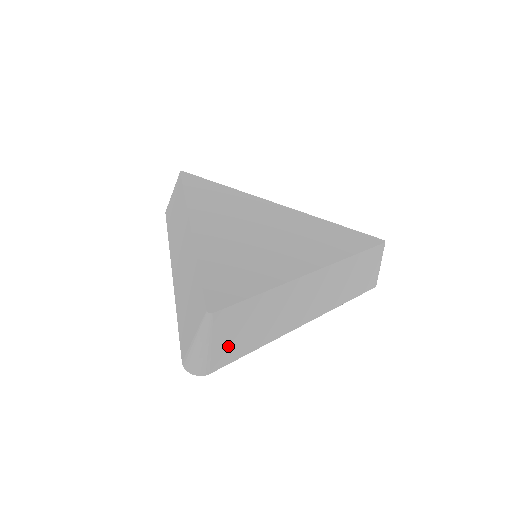
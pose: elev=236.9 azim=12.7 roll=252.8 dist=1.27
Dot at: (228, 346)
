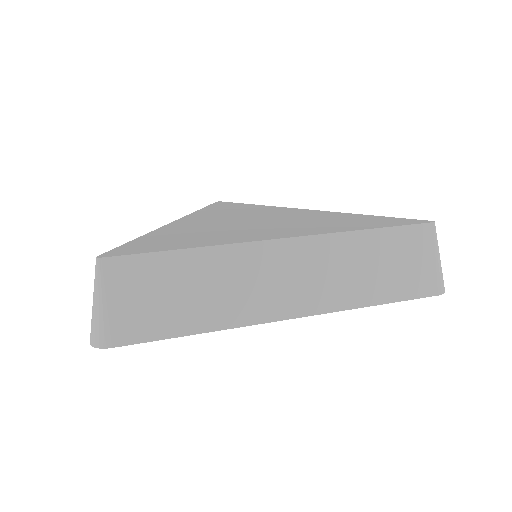
Dot at: (138, 314)
